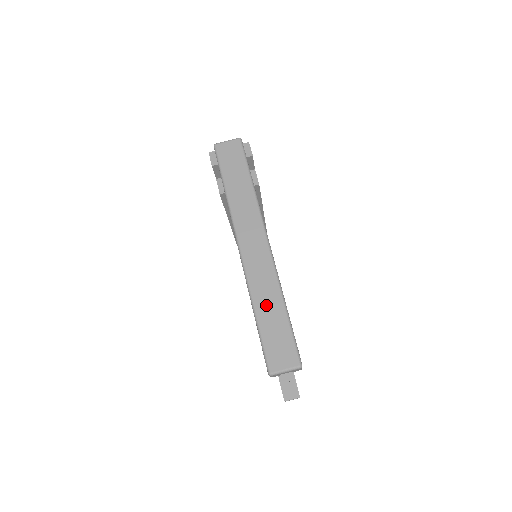
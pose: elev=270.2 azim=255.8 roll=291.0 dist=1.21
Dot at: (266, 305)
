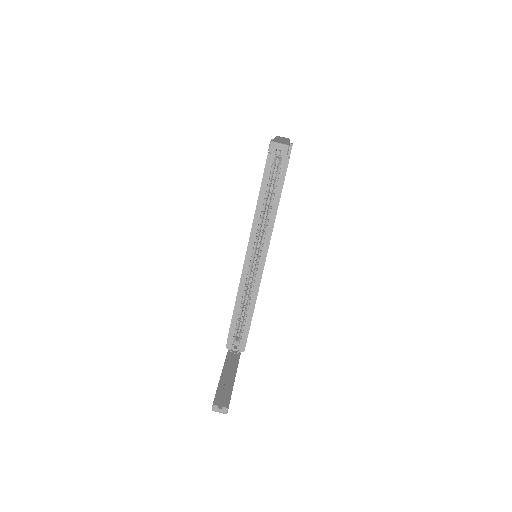
Dot at: occluded
